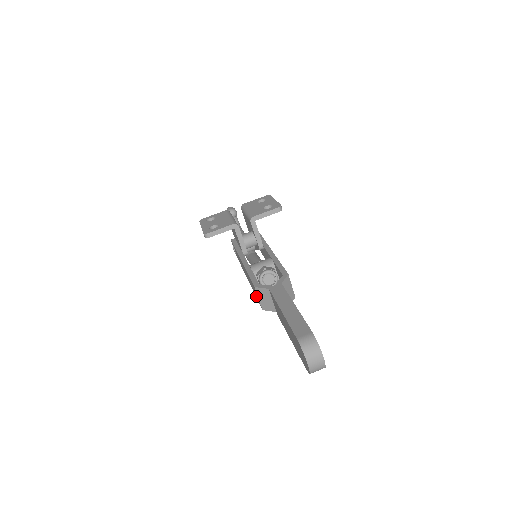
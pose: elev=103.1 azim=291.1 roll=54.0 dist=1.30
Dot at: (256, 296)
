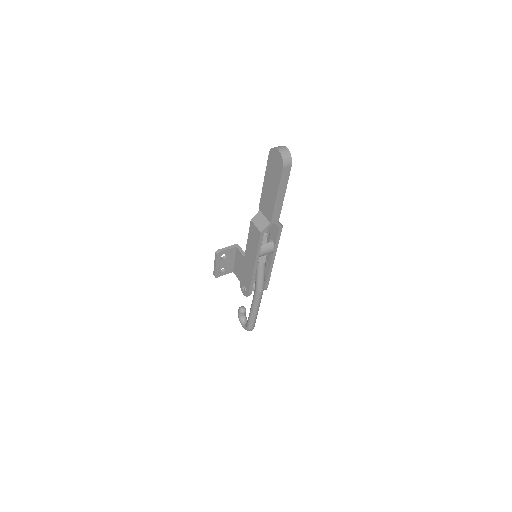
Dot at: (256, 240)
